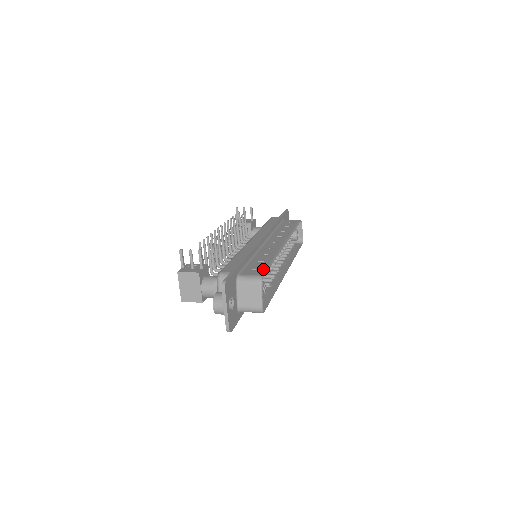
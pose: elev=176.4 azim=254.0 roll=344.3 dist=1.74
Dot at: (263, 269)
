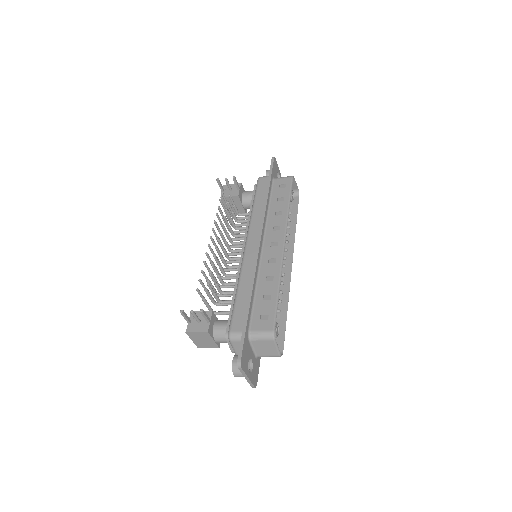
Dot at: (272, 315)
